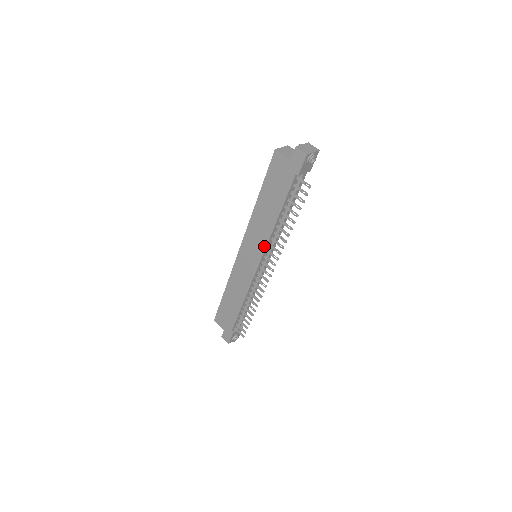
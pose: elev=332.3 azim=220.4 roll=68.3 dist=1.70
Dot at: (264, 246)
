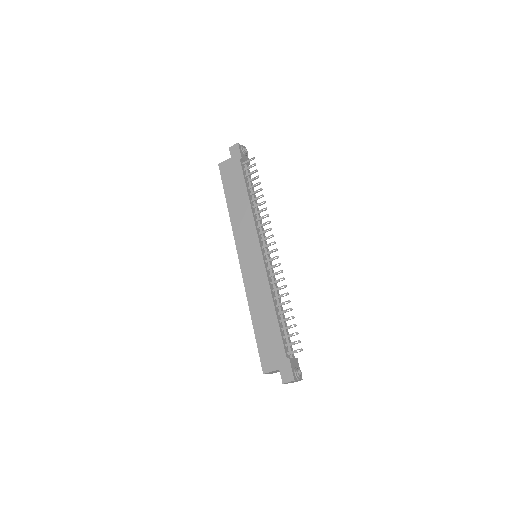
Dot at: (254, 229)
